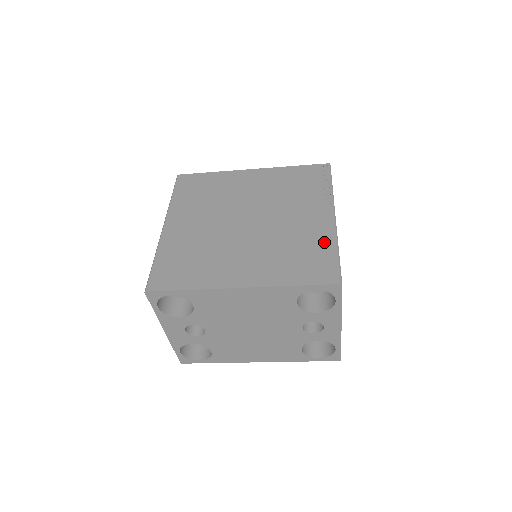
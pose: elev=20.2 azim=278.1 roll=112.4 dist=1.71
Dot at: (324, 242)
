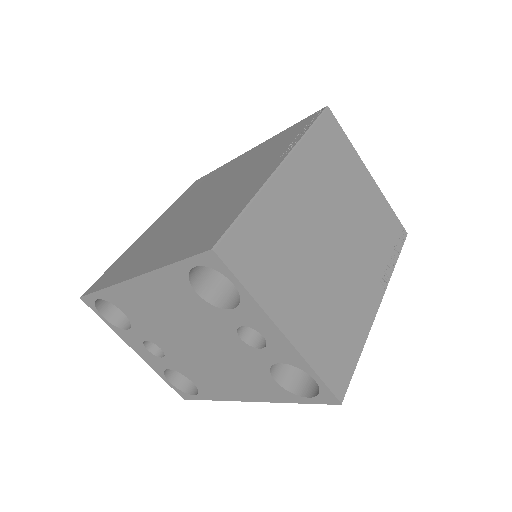
Dot at: (241, 201)
